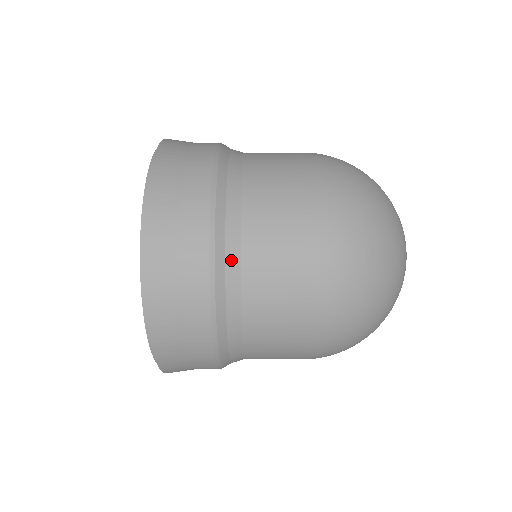
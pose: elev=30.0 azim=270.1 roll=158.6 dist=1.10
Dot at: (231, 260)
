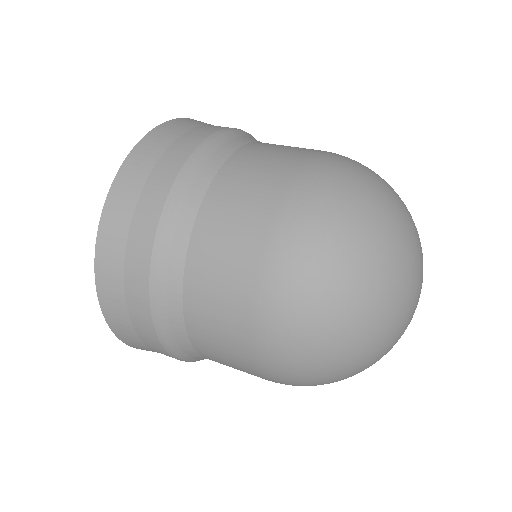
Dot at: occluded
